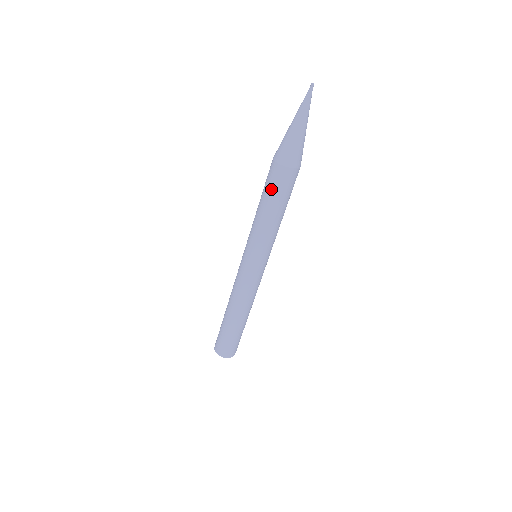
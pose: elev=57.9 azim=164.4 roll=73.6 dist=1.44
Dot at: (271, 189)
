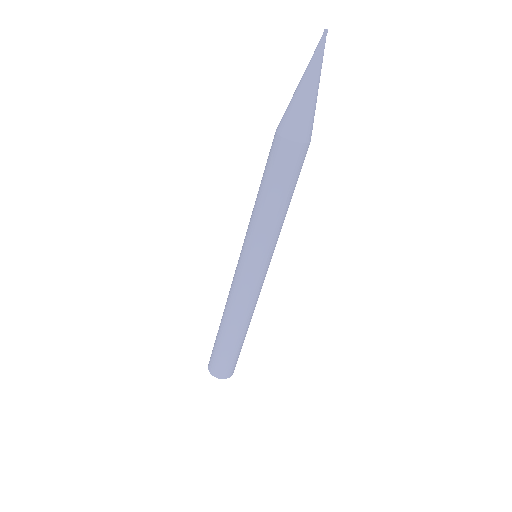
Dot at: (289, 176)
